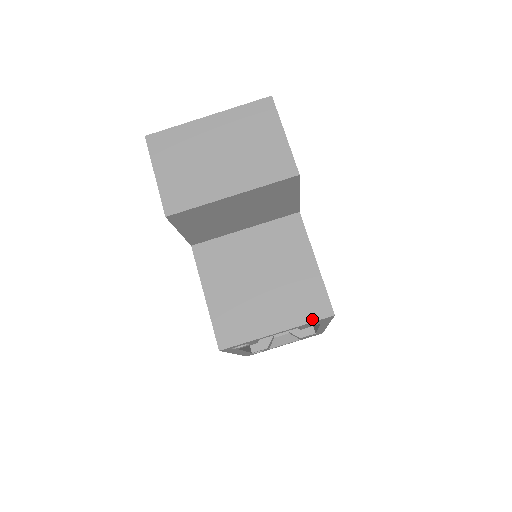
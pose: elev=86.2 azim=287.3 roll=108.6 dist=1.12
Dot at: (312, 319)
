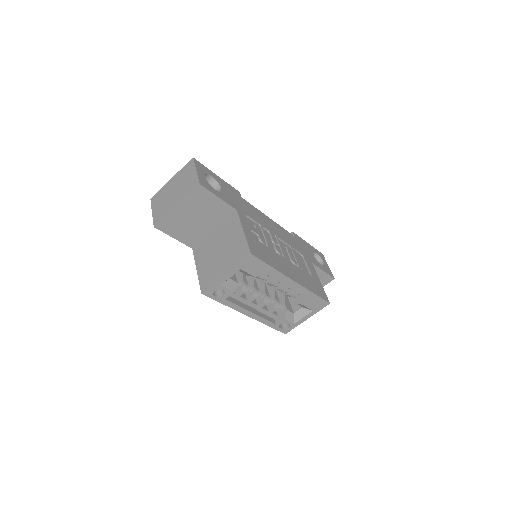
Dot at: (241, 260)
